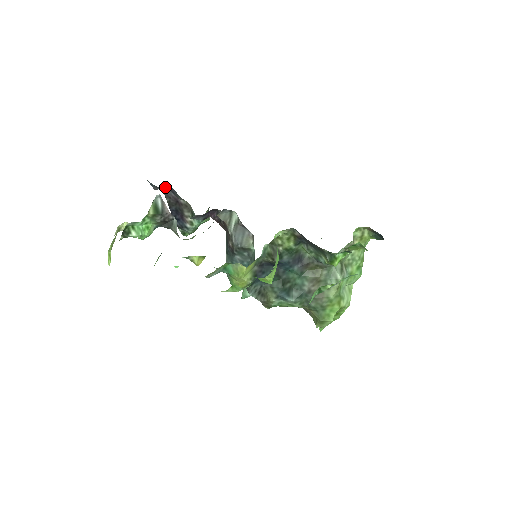
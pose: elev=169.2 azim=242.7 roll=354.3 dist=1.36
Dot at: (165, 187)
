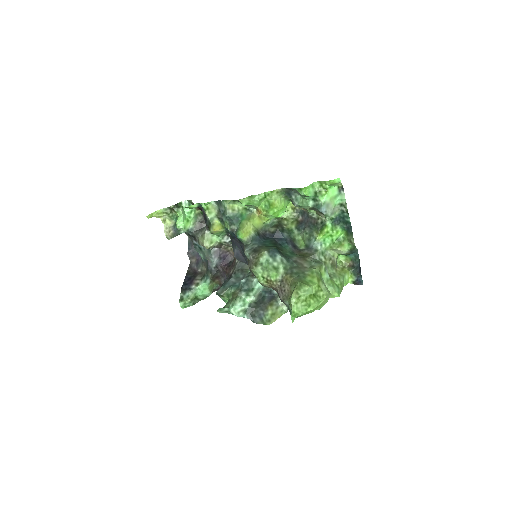
Dot at: (194, 261)
